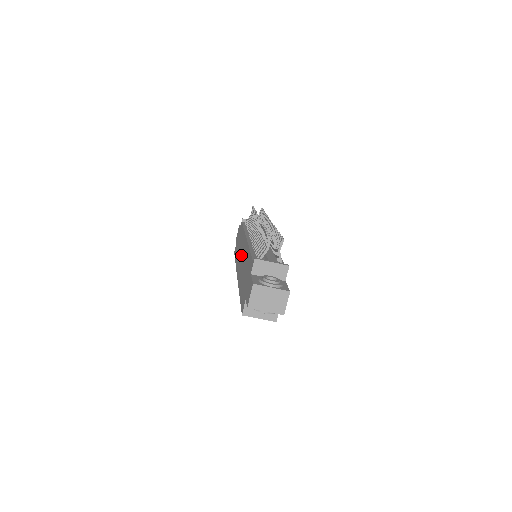
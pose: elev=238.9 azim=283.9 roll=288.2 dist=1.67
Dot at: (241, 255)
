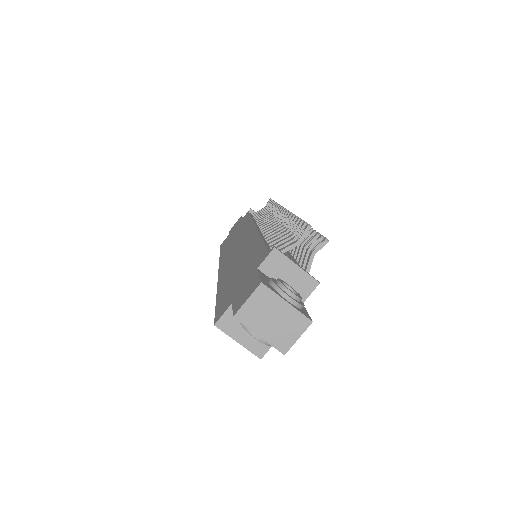
Dot at: (237, 246)
